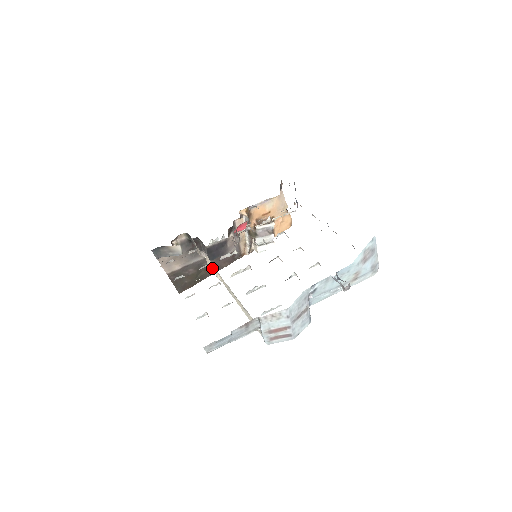
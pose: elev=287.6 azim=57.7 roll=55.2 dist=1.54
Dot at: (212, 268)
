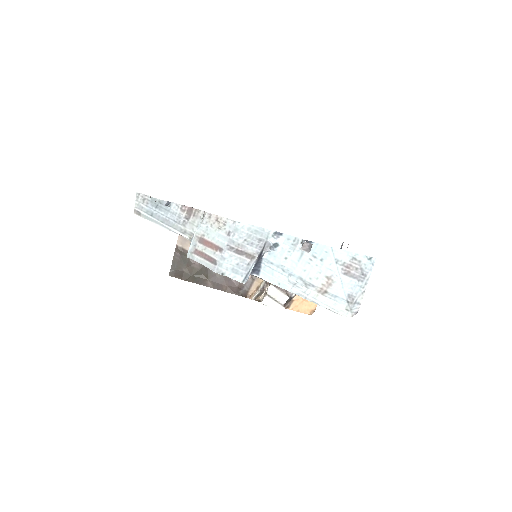
Dot at: occluded
